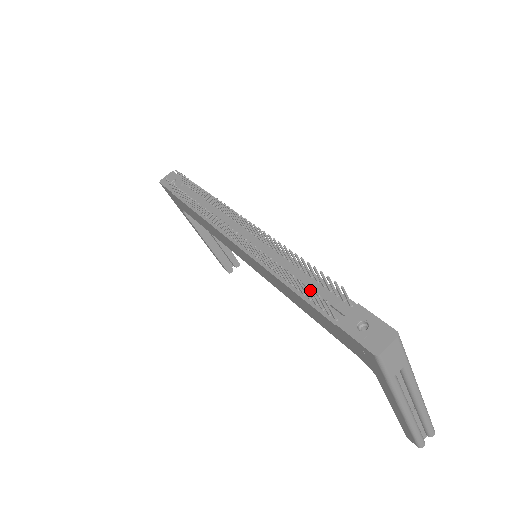
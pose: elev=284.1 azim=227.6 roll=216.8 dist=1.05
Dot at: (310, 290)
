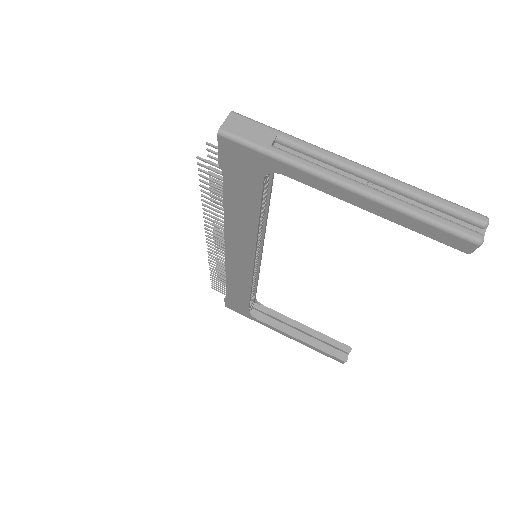
Dot at: occluded
